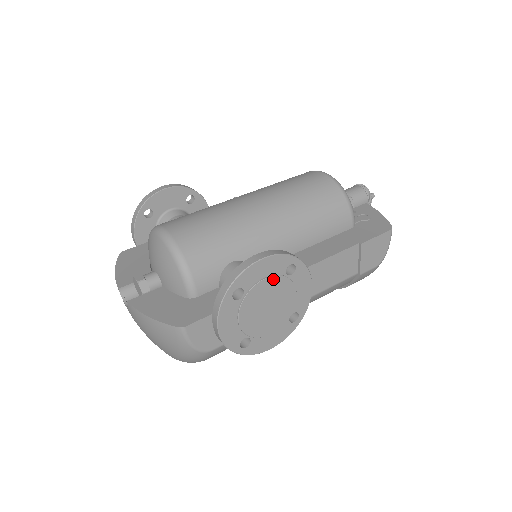
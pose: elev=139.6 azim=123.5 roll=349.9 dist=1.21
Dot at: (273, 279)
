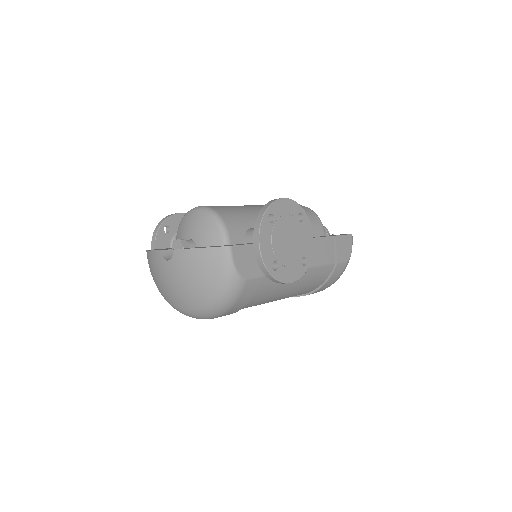
Dot at: (291, 218)
